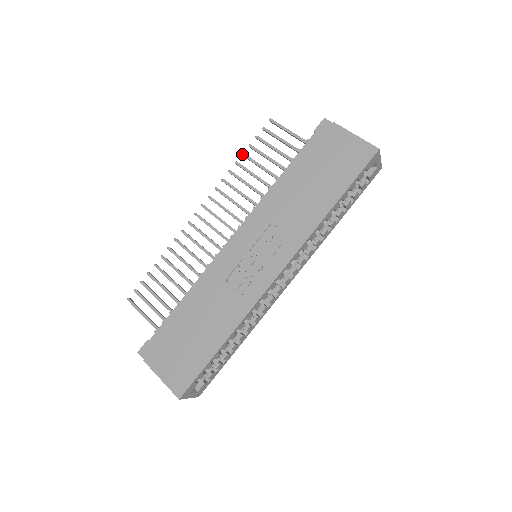
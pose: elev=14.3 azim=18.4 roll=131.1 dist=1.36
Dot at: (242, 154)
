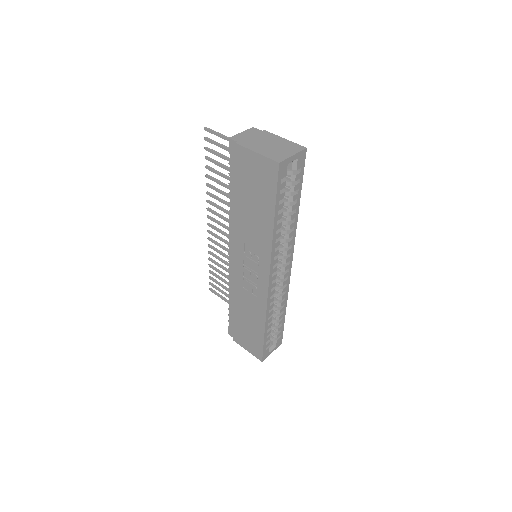
Dot at: occluded
